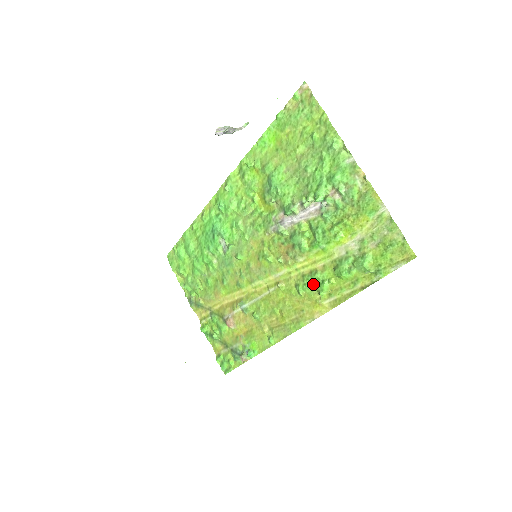
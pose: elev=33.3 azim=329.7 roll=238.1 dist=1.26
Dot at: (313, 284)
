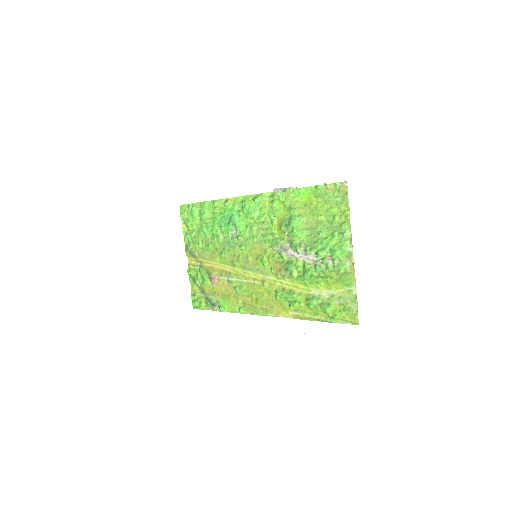
Dot at: (288, 298)
